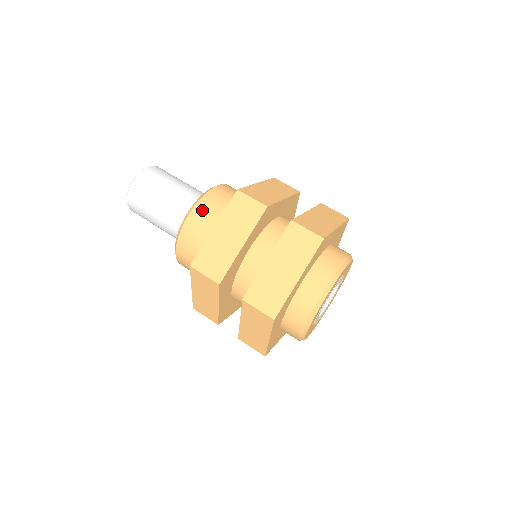
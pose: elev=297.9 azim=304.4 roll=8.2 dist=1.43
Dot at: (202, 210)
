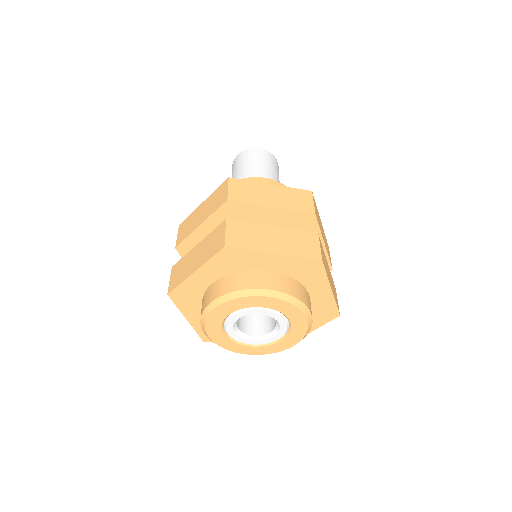
Dot at: occluded
